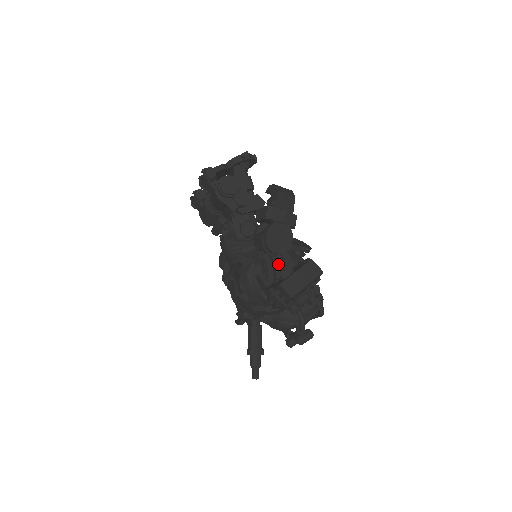
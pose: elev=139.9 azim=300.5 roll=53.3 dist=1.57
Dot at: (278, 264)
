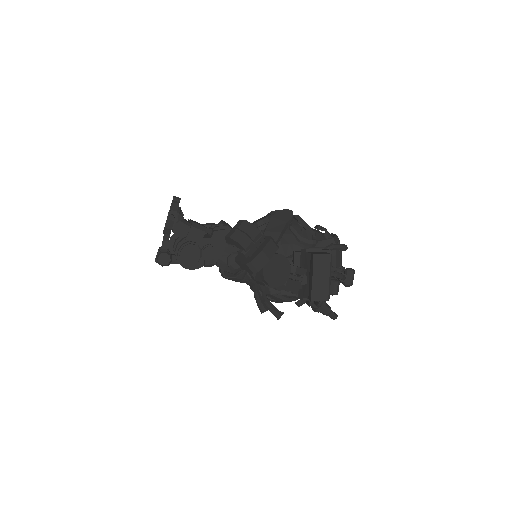
Dot at: (293, 282)
